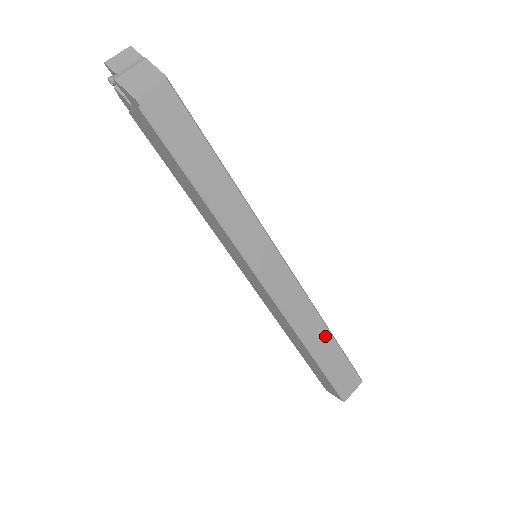
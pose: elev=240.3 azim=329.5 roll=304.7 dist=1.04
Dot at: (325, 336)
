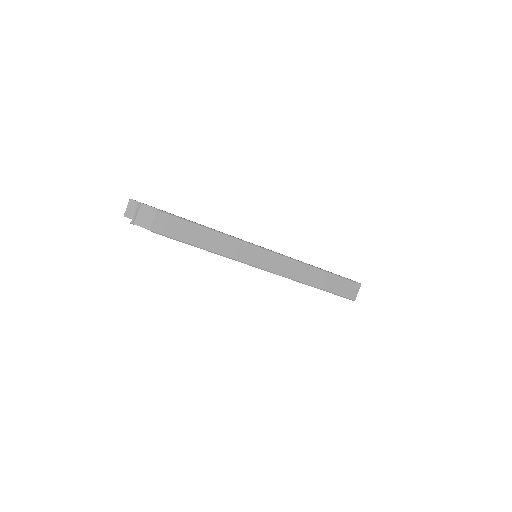
Dot at: (321, 274)
